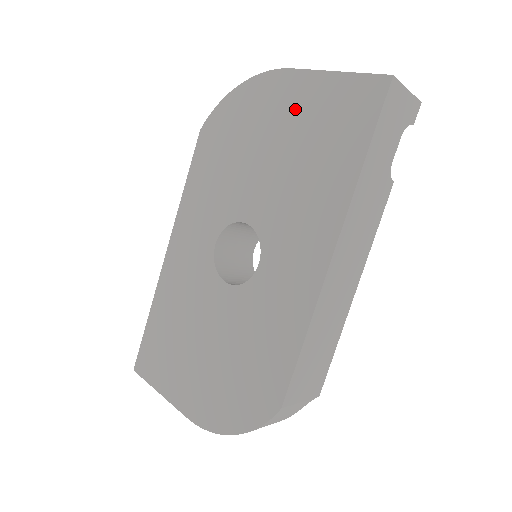
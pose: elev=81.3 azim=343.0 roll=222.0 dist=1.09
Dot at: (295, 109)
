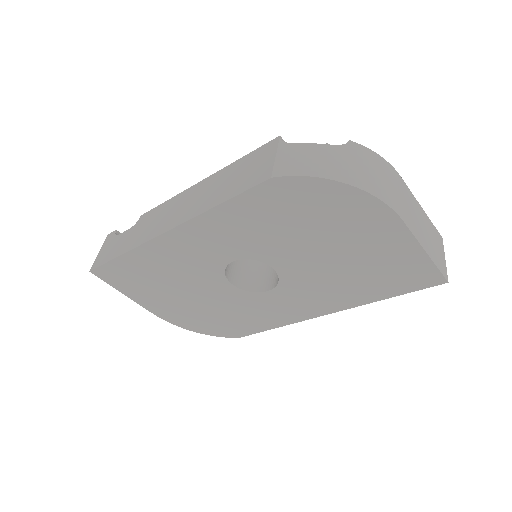
Dot at: (376, 246)
